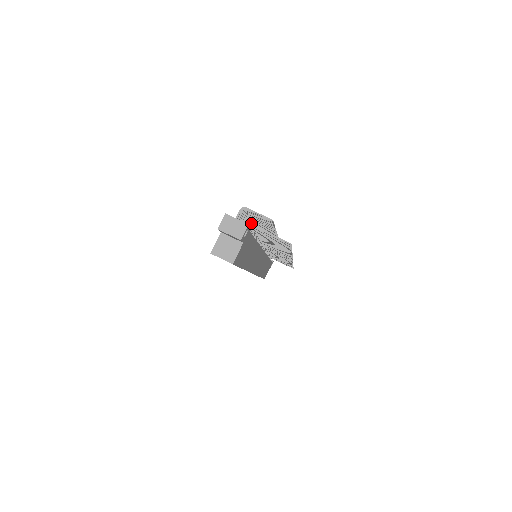
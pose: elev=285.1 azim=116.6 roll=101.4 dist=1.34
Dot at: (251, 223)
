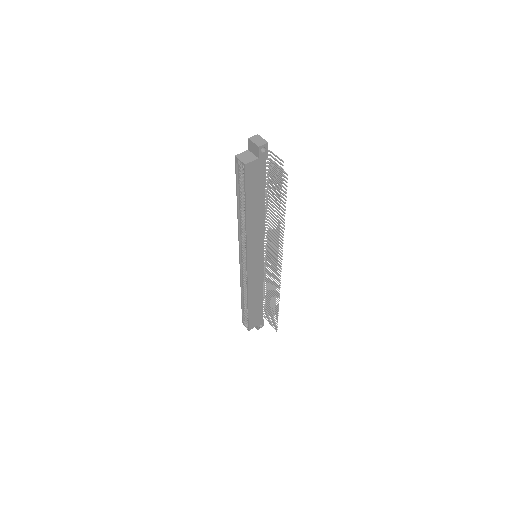
Dot at: occluded
